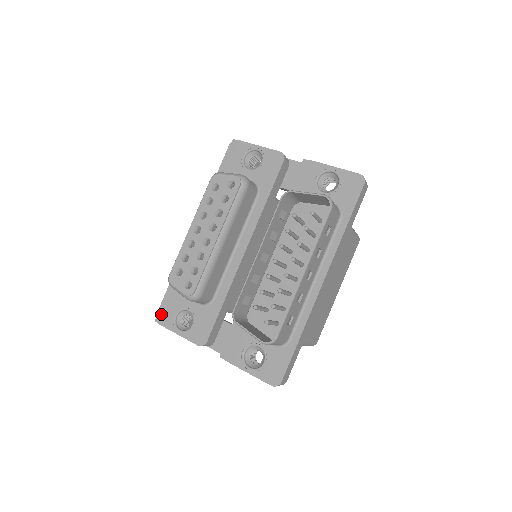
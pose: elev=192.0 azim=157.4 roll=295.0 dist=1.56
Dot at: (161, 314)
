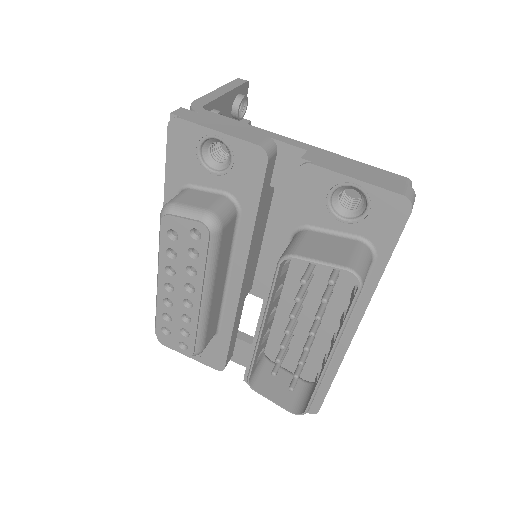
Dot at: occluded
